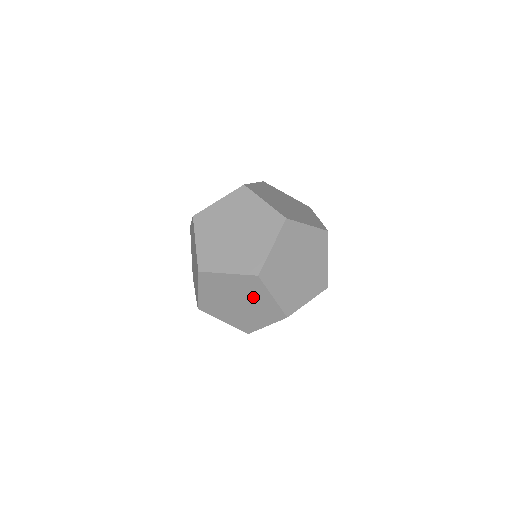
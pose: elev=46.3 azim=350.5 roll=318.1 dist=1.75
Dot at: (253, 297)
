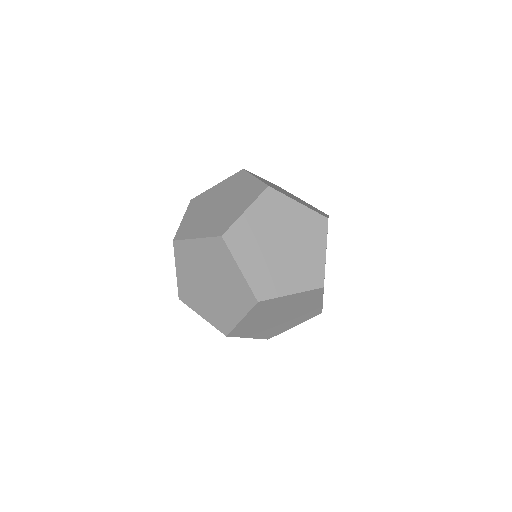
Dot at: (302, 307)
